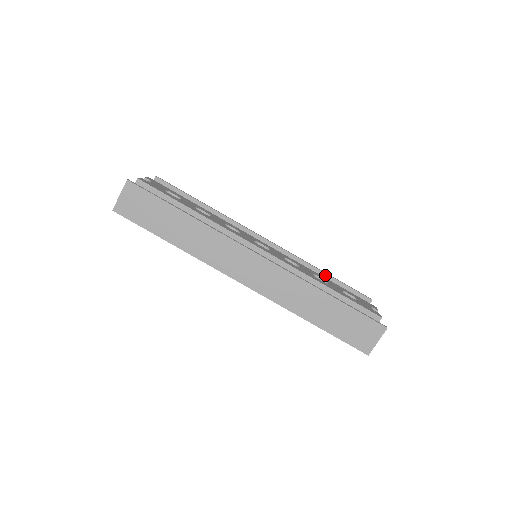
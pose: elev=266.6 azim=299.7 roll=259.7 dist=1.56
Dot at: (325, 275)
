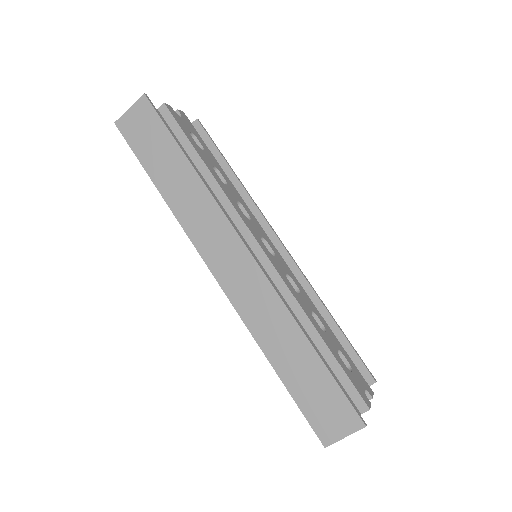
Dot at: (332, 322)
